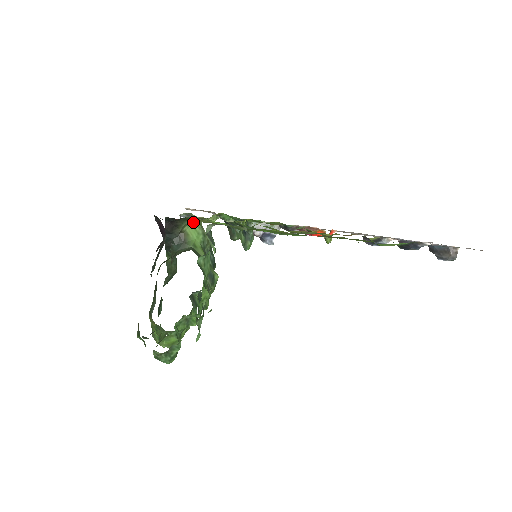
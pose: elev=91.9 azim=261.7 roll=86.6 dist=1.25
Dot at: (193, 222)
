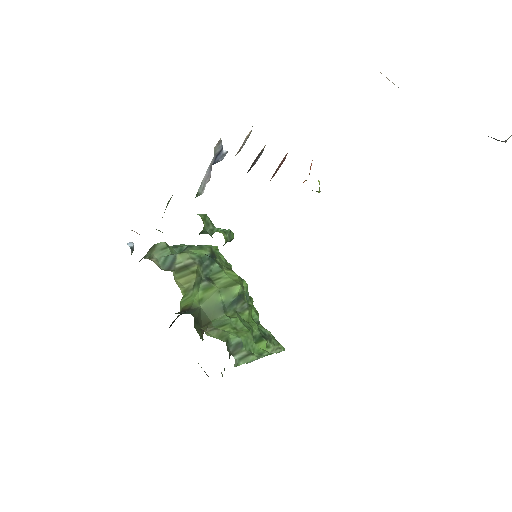
Dot at: (180, 302)
